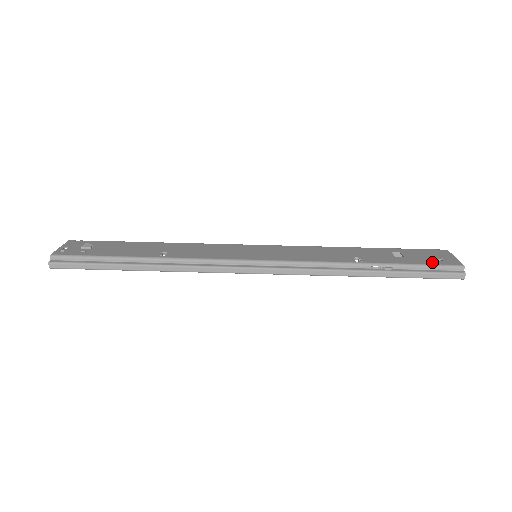
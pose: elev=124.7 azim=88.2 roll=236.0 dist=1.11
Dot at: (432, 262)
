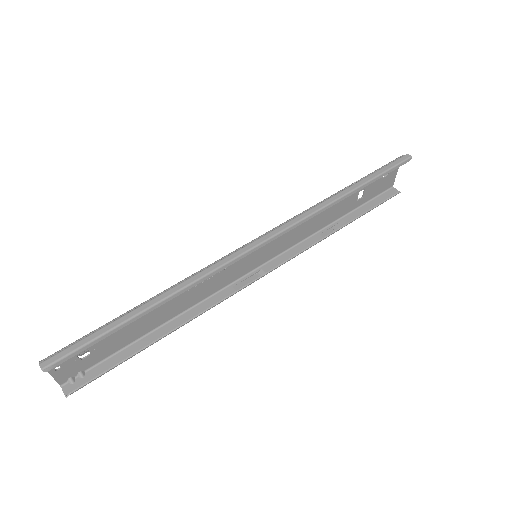
Dot at: occluded
